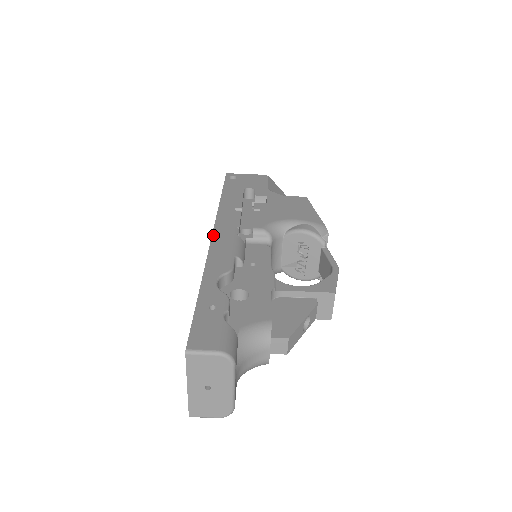
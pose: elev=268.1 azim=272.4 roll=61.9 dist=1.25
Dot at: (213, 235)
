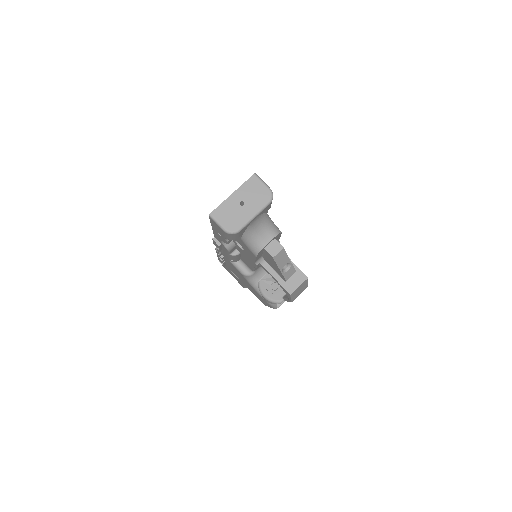
Dot at: occluded
